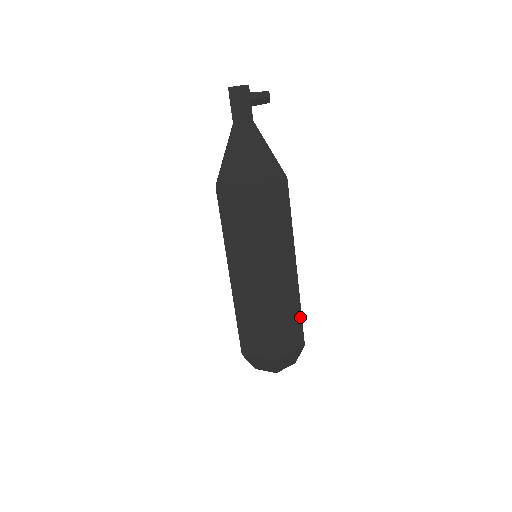
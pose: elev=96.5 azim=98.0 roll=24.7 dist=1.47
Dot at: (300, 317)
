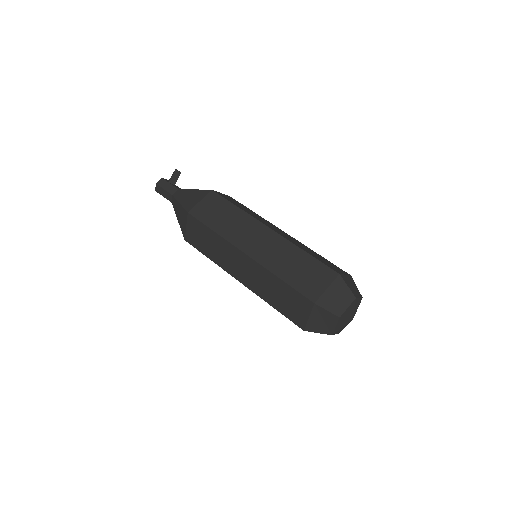
Dot at: (310, 257)
